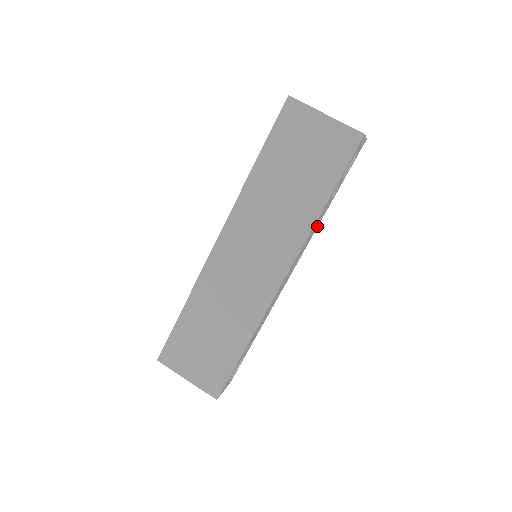
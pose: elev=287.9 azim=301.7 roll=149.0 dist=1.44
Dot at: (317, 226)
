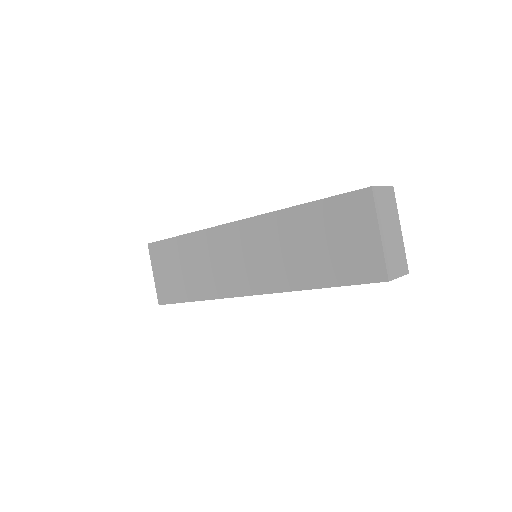
Dot at: occluded
